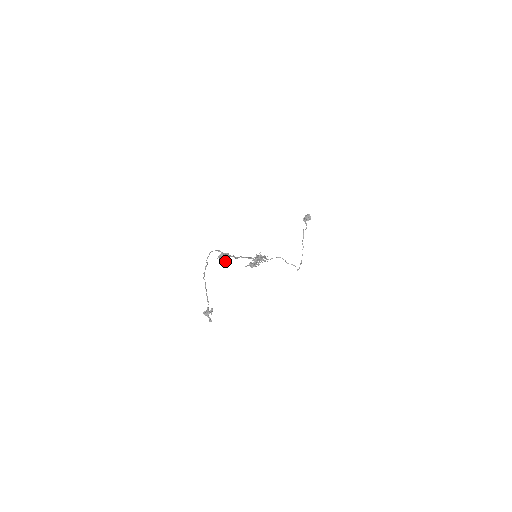
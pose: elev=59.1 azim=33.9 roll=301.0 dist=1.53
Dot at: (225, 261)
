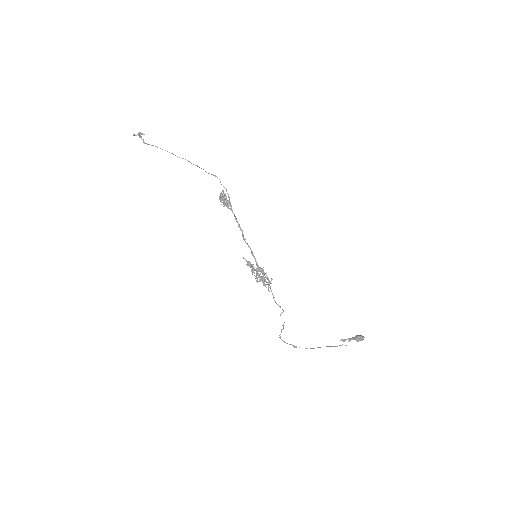
Dot at: (224, 206)
